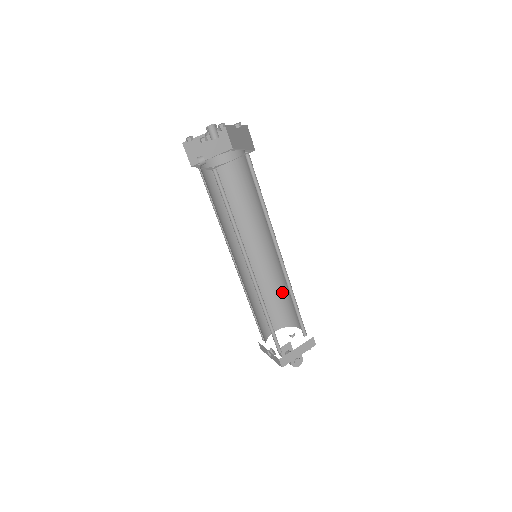
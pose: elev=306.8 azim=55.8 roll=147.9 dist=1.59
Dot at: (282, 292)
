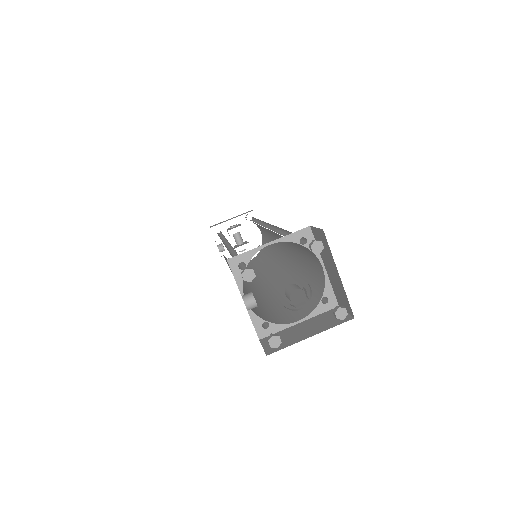
Dot at: (262, 227)
